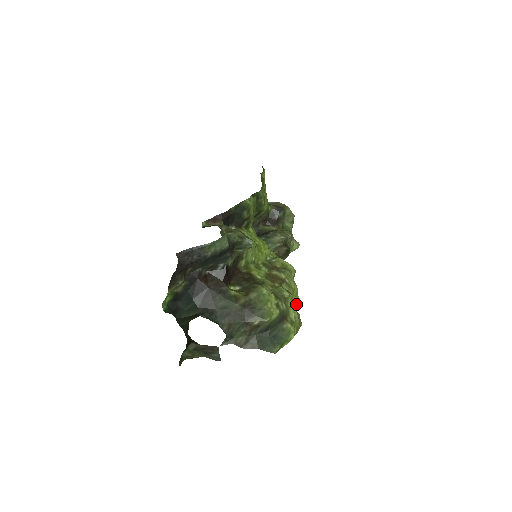
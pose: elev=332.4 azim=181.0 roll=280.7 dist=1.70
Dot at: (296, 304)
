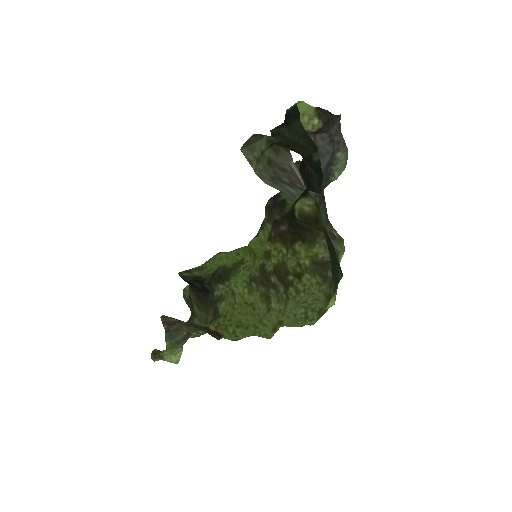
Dot at: (276, 326)
